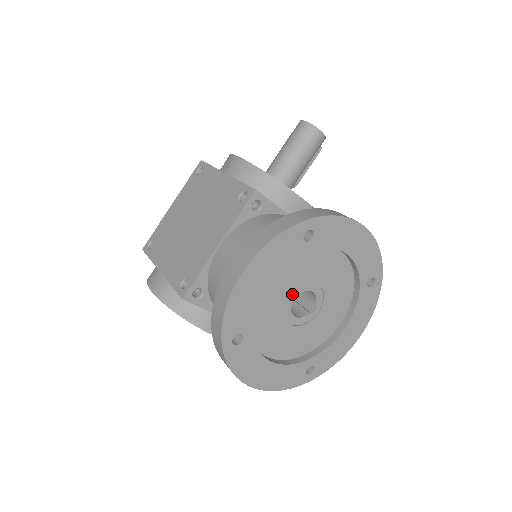
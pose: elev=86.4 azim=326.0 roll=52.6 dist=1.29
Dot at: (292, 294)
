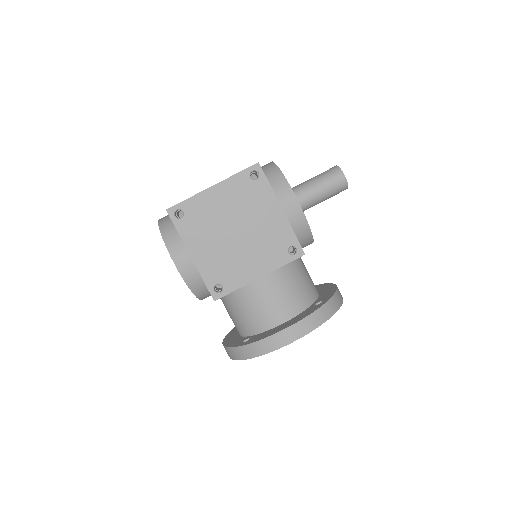
Dot at: occluded
